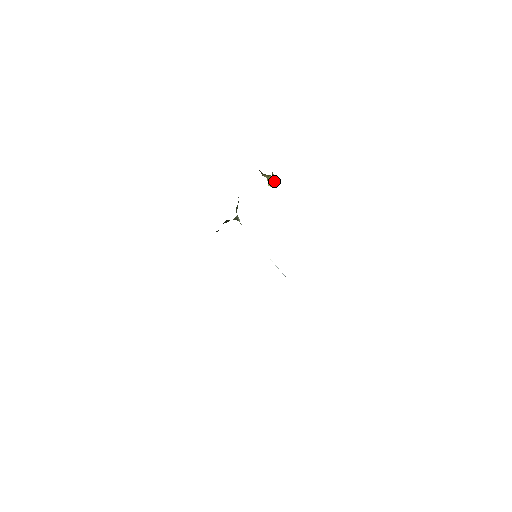
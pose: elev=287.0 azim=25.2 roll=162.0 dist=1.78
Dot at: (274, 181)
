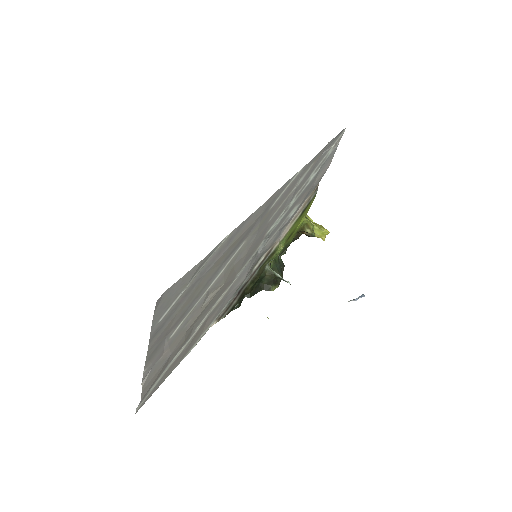
Dot at: (318, 227)
